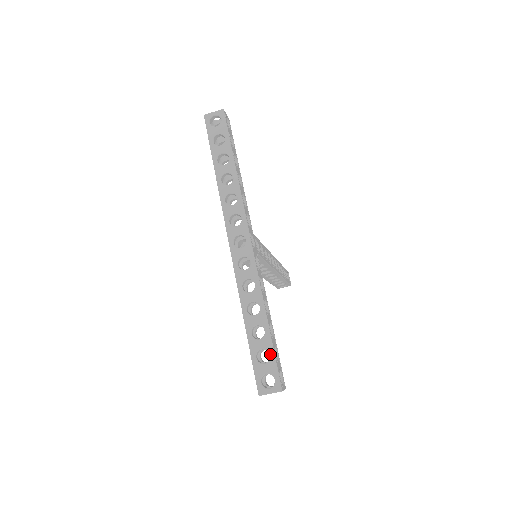
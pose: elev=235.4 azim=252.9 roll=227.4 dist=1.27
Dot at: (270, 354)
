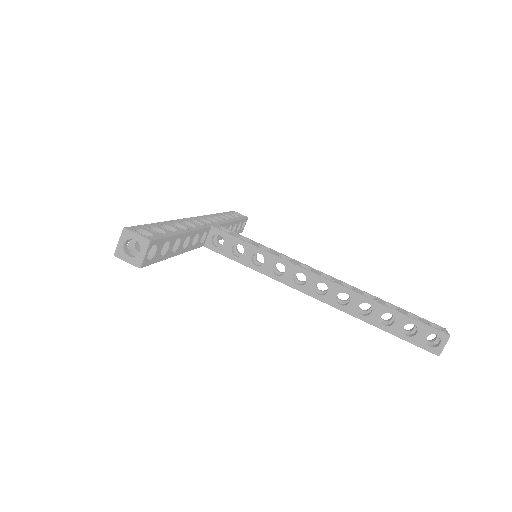
Dot at: occluded
